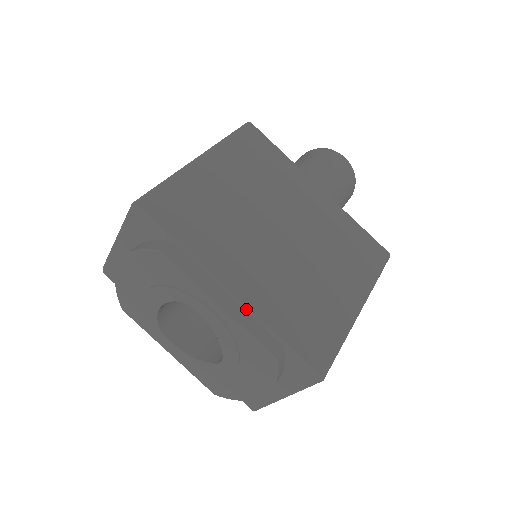
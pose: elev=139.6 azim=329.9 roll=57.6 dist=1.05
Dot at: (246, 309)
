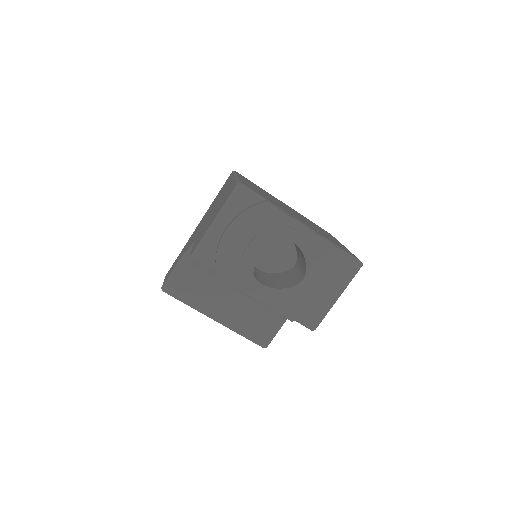
Dot at: occluded
